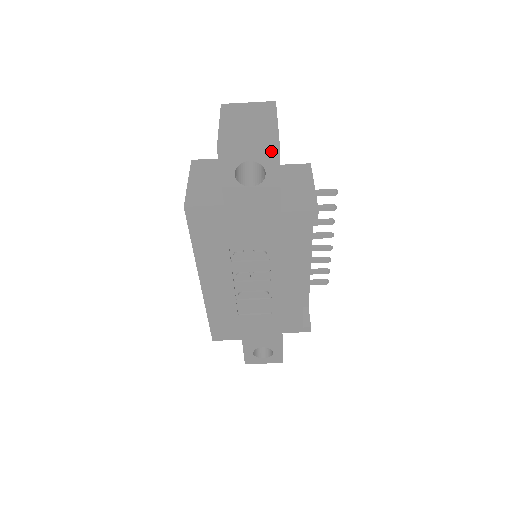
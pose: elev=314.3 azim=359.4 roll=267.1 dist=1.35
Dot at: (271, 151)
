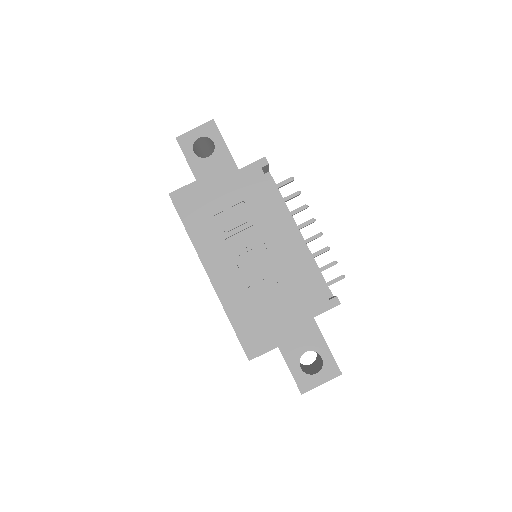
Dot at: (210, 125)
